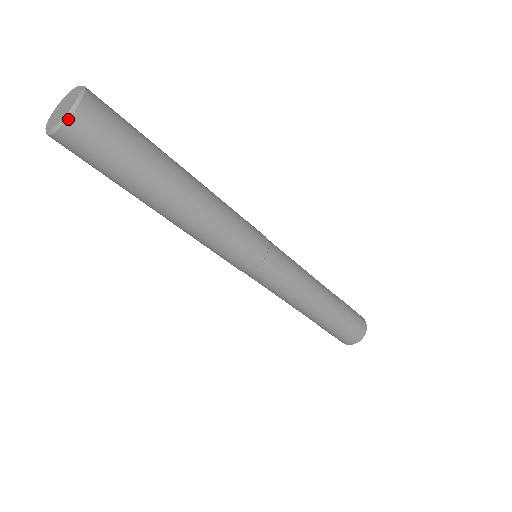
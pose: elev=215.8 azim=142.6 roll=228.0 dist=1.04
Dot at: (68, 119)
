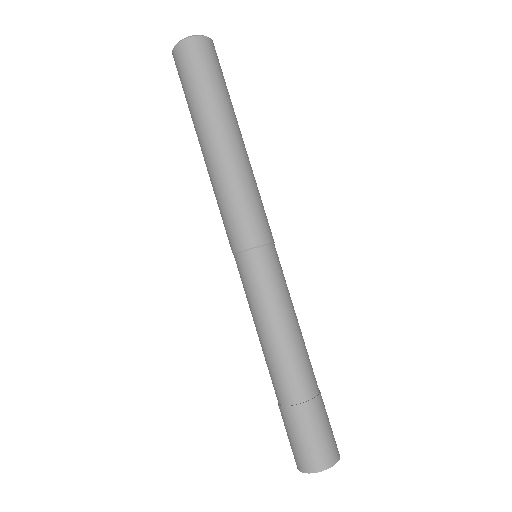
Dot at: (207, 37)
